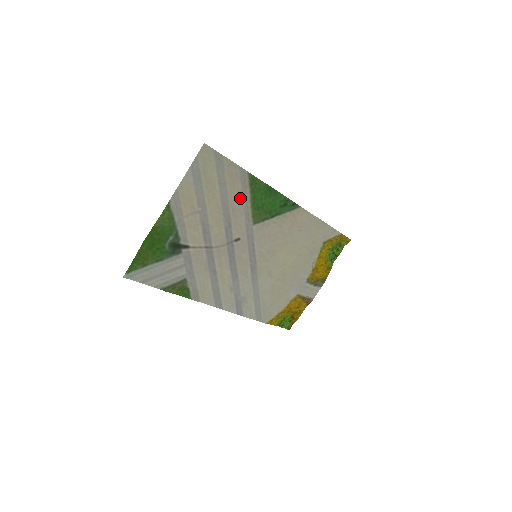
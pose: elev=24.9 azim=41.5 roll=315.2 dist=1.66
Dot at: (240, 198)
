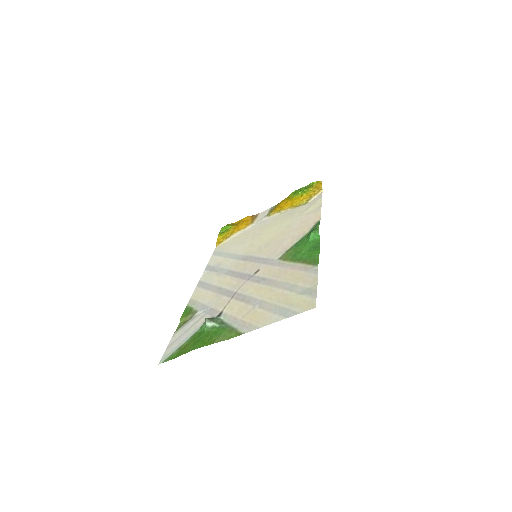
Dot at: (291, 271)
